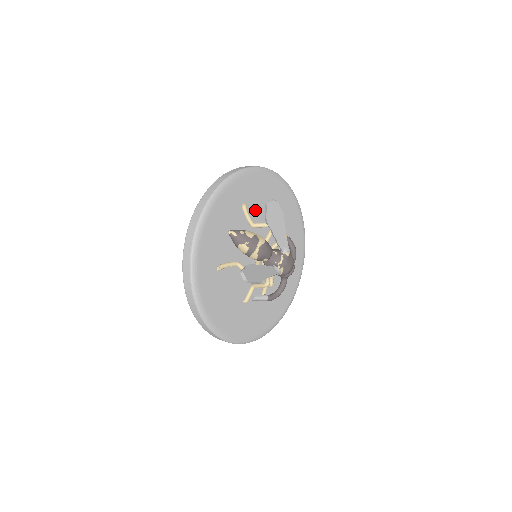
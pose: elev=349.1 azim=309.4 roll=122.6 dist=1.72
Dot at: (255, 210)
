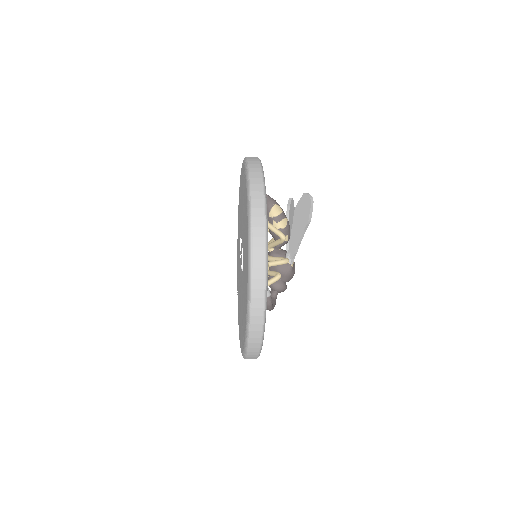
Dot at: occluded
